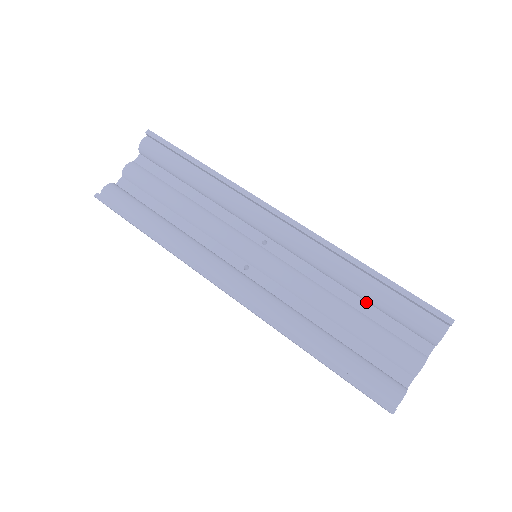
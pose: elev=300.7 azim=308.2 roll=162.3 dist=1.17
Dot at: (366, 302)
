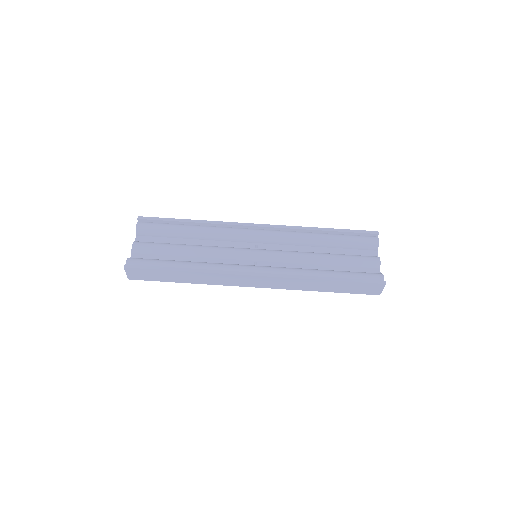
Dot at: (332, 248)
